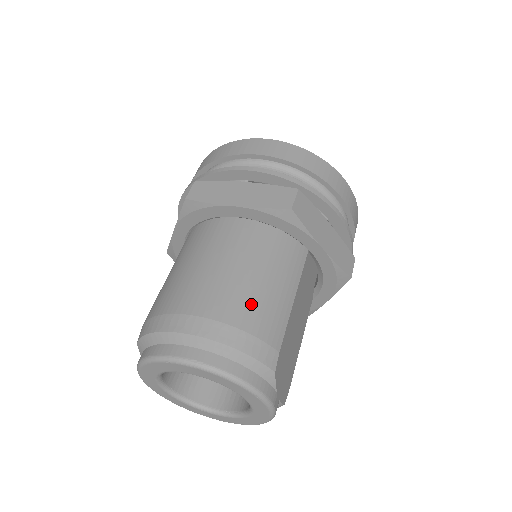
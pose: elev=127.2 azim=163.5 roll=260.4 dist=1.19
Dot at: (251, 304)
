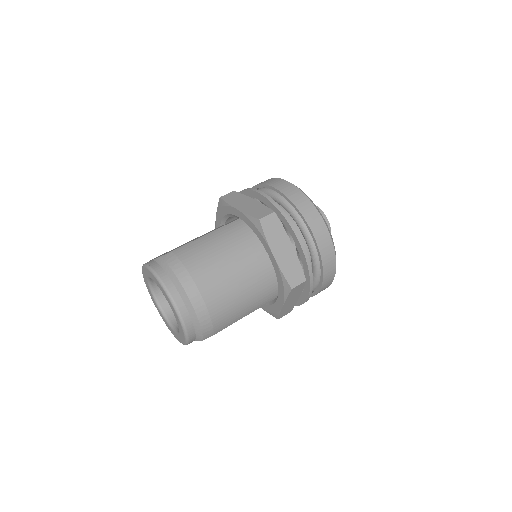
Dot at: (227, 309)
